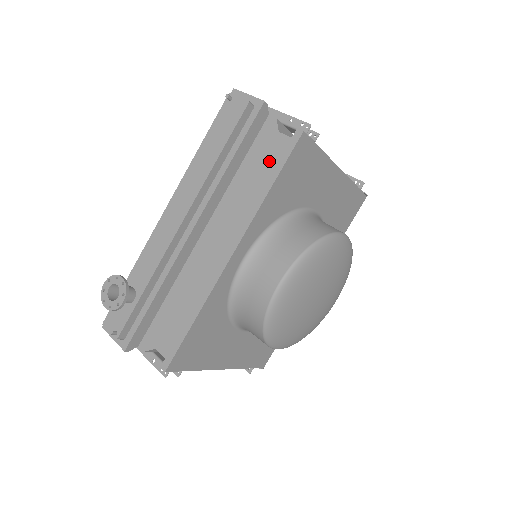
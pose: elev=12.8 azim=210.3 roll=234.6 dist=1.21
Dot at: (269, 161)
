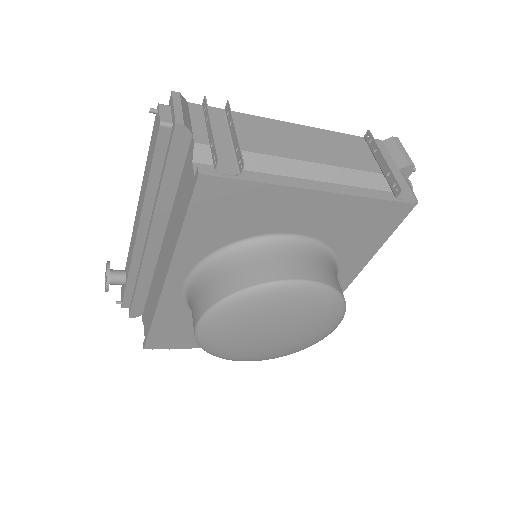
Dot at: (185, 196)
